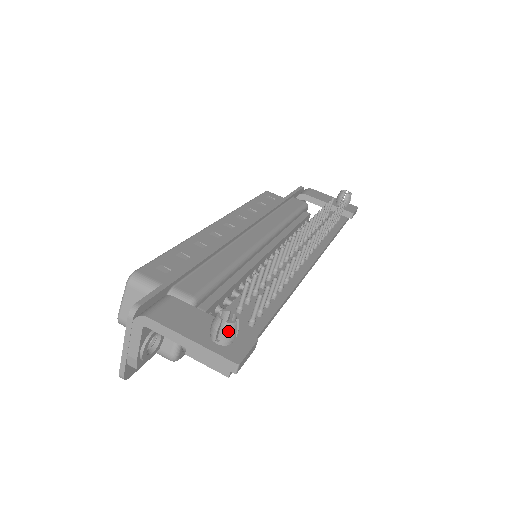
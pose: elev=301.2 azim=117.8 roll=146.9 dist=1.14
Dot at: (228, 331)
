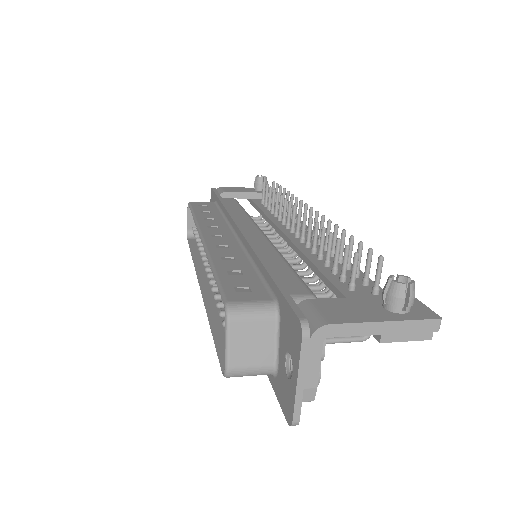
Dot at: (413, 292)
